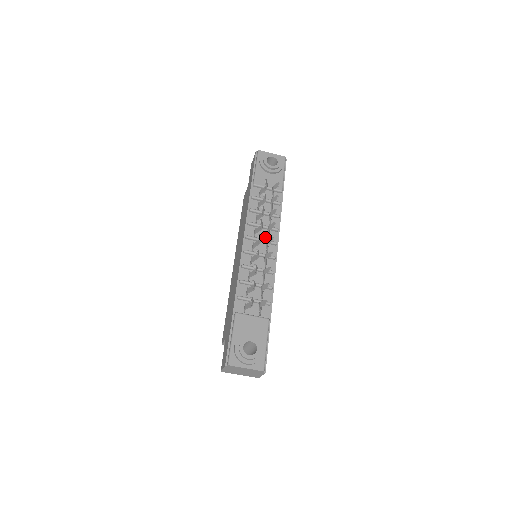
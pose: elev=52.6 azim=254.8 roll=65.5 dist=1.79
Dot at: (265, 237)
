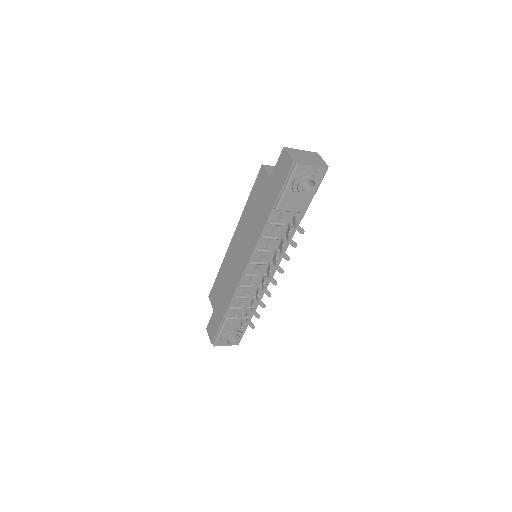
Dot at: (270, 258)
